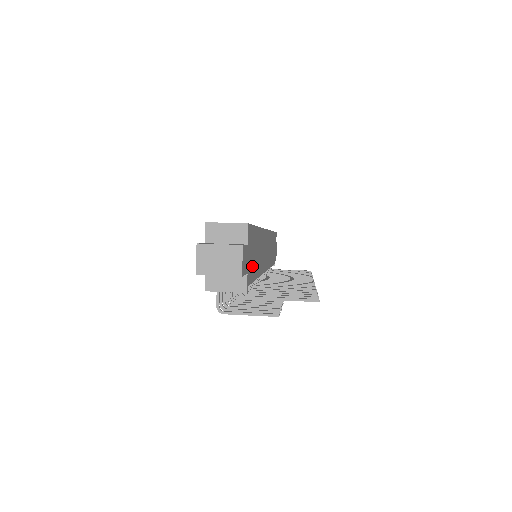
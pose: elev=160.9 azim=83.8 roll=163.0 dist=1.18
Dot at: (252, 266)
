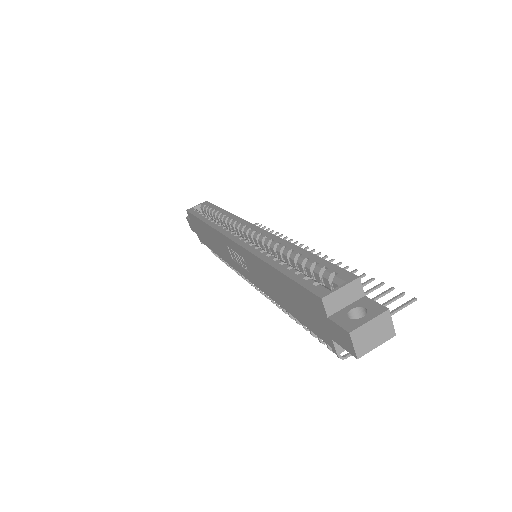
Dot at: occluded
